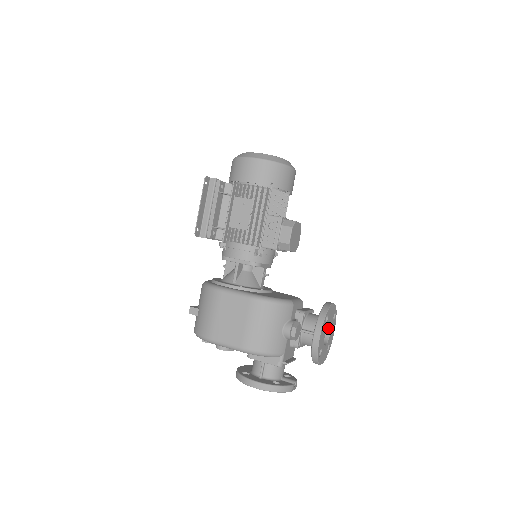
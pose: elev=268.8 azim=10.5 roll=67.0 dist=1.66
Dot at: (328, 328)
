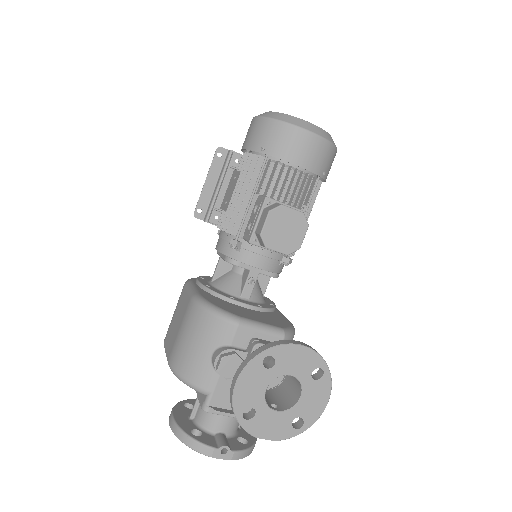
Dot at: (300, 388)
